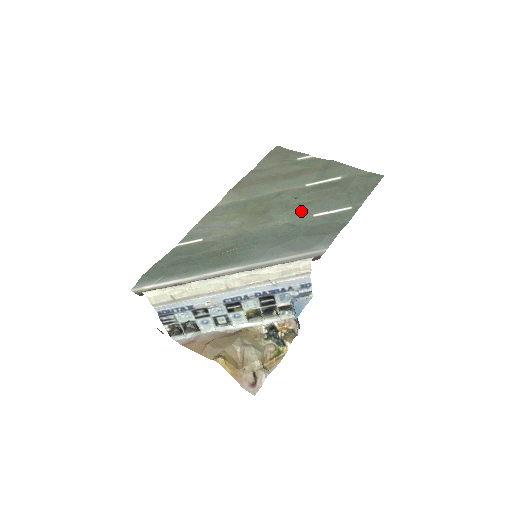
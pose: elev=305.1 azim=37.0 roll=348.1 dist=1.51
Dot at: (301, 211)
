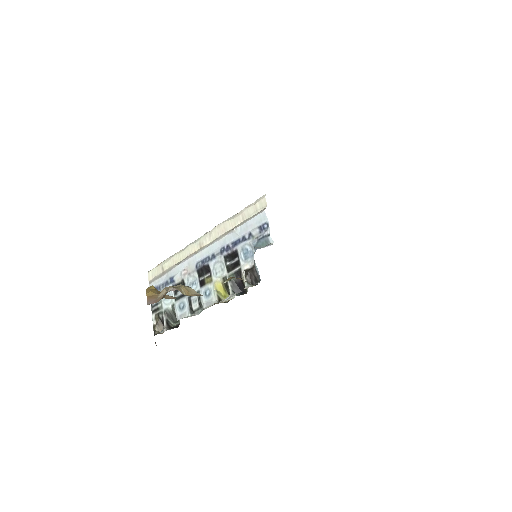
Dot at: occluded
